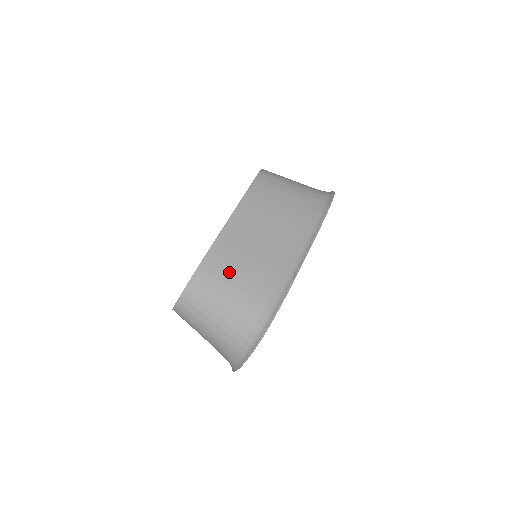
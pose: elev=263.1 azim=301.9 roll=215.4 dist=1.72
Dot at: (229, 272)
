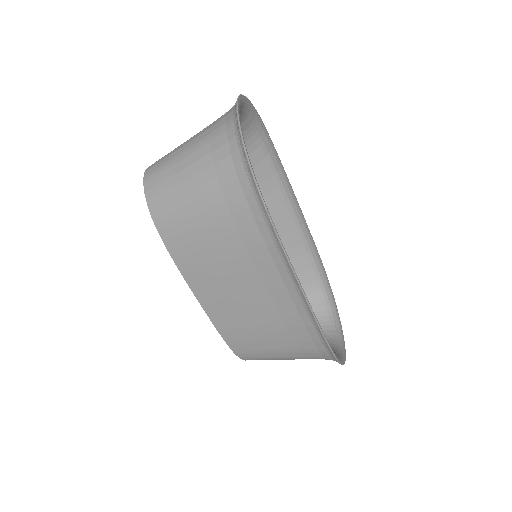
Dot at: (259, 344)
